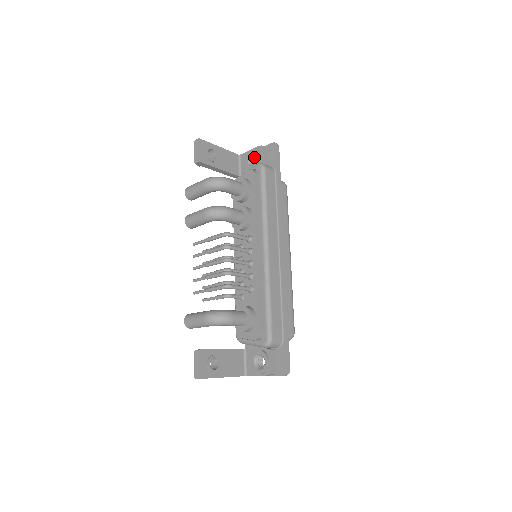
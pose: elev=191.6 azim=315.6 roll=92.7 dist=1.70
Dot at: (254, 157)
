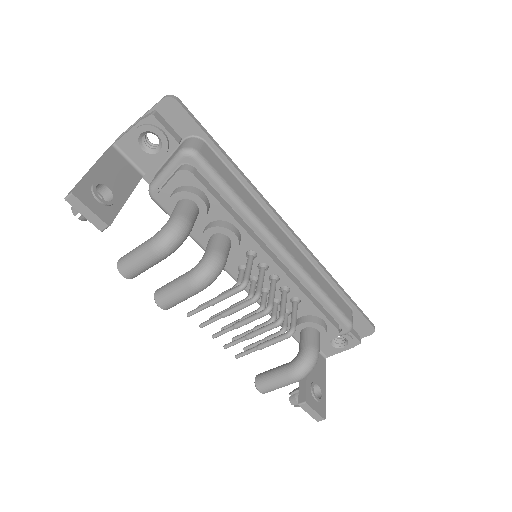
Dot at: (144, 135)
